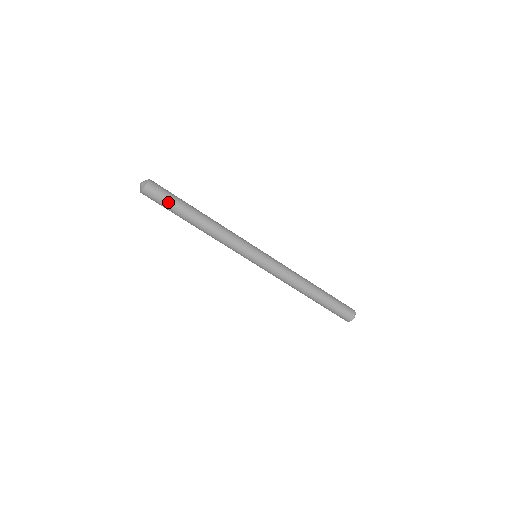
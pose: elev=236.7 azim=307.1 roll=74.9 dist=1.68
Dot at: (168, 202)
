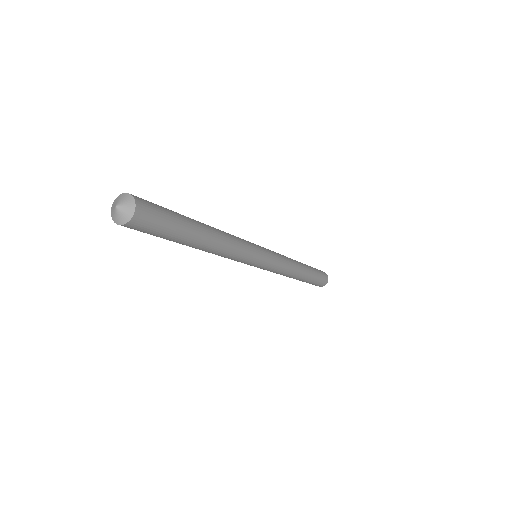
Dot at: occluded
